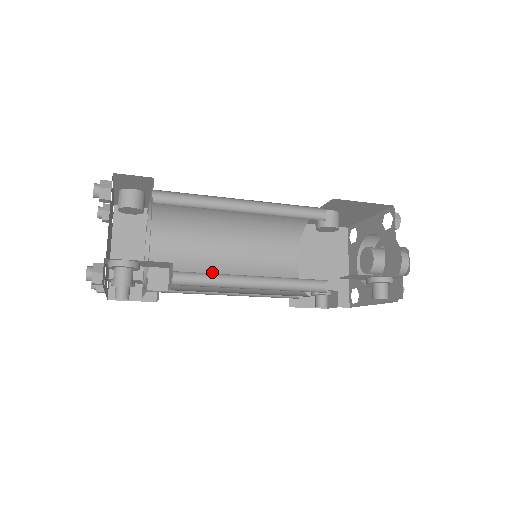
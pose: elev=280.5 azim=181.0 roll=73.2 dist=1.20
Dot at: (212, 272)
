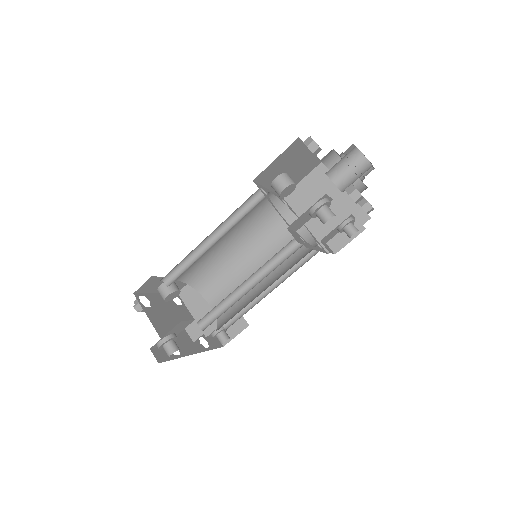
Dot at: occluded
